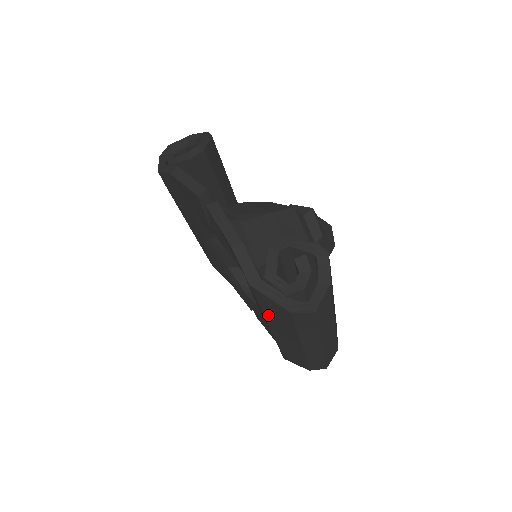
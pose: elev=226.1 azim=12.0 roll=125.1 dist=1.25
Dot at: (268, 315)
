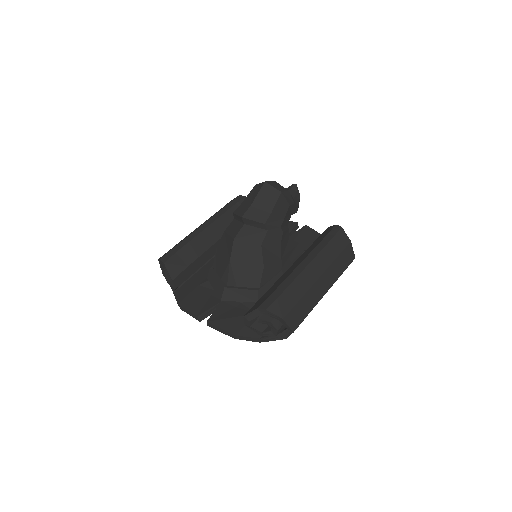
Dot at: occluded
